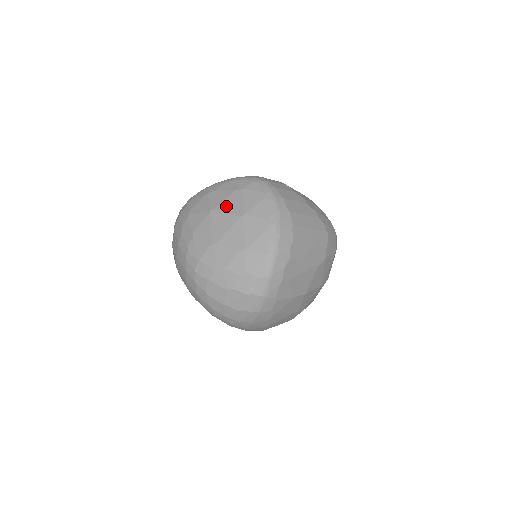
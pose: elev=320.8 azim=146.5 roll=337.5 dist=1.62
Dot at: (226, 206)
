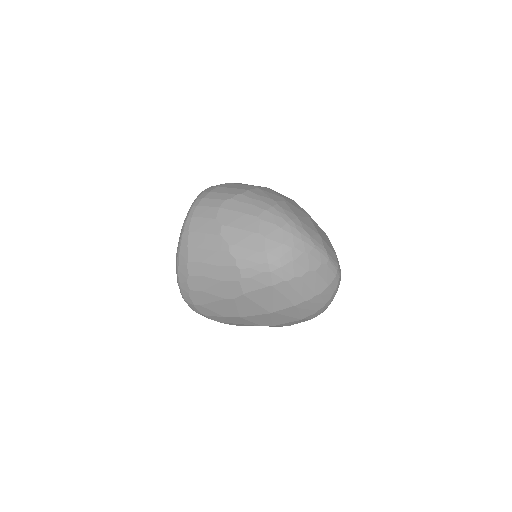
Dot at: occluded
